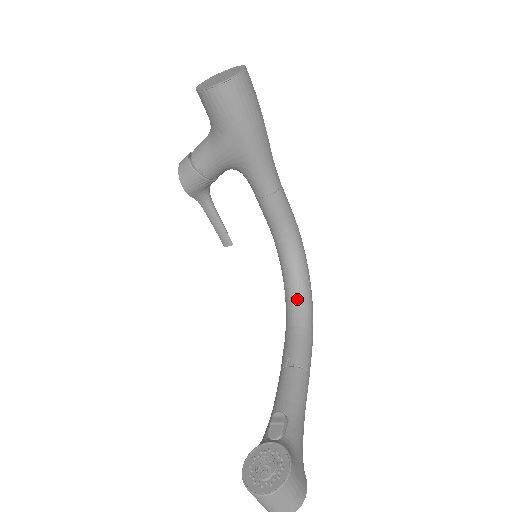
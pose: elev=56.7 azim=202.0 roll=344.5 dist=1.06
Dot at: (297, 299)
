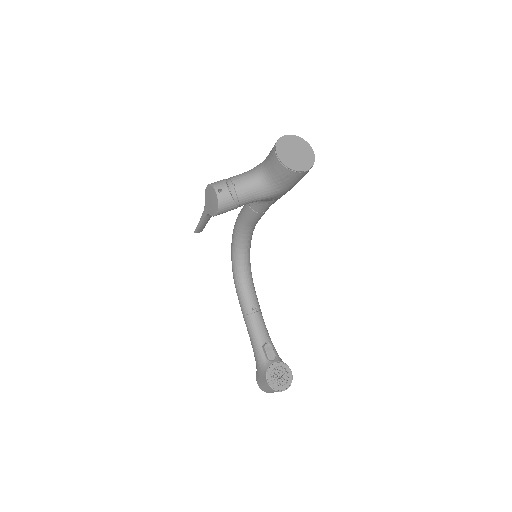
Dot at: (247, 265)
